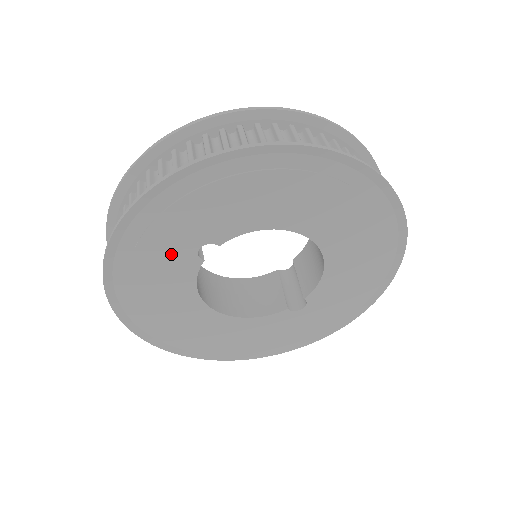
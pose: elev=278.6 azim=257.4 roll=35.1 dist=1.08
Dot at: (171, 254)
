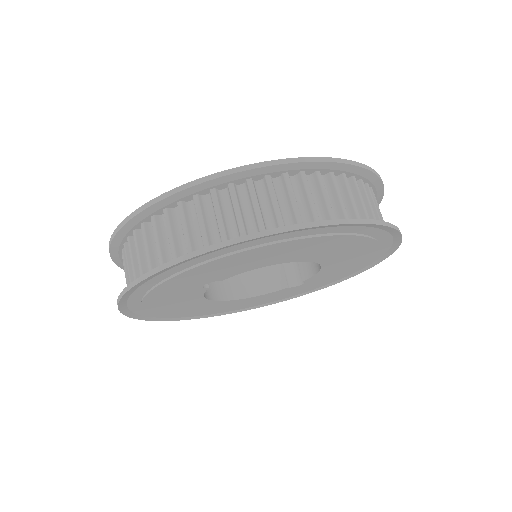
Dot at: (178, 292)
